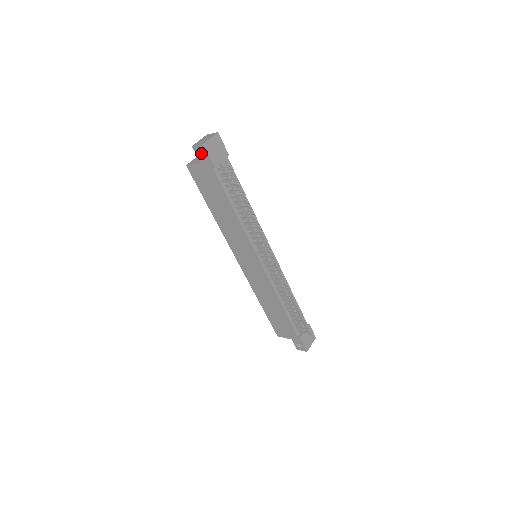
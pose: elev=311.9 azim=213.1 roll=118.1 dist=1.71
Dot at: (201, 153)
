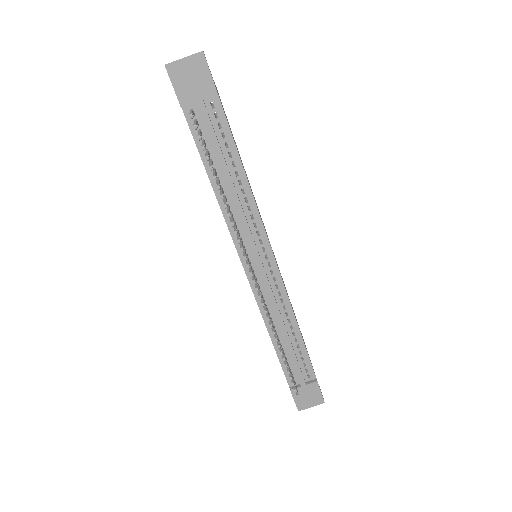
Dot at: occluded
